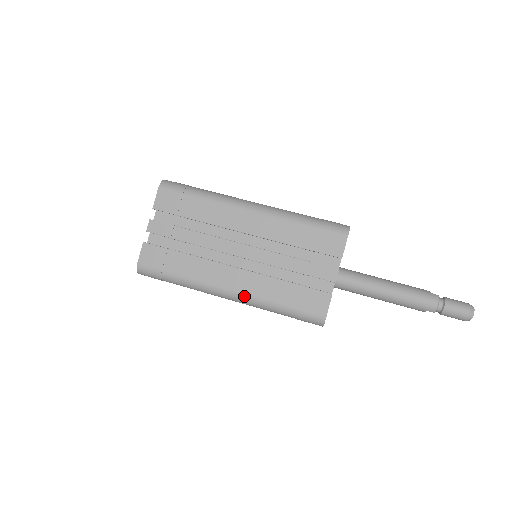
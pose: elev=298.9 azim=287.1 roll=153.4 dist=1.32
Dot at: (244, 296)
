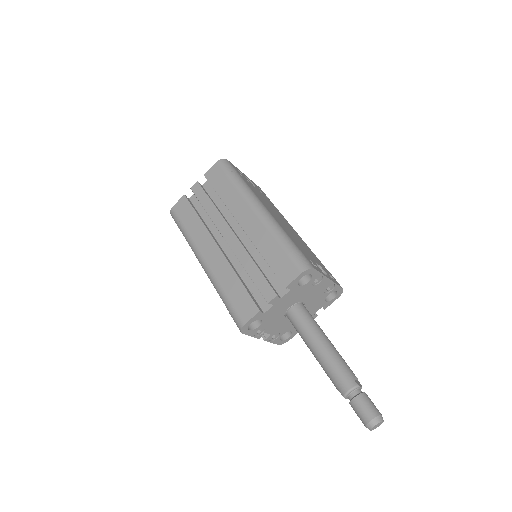
Dot at: (209, 271)
